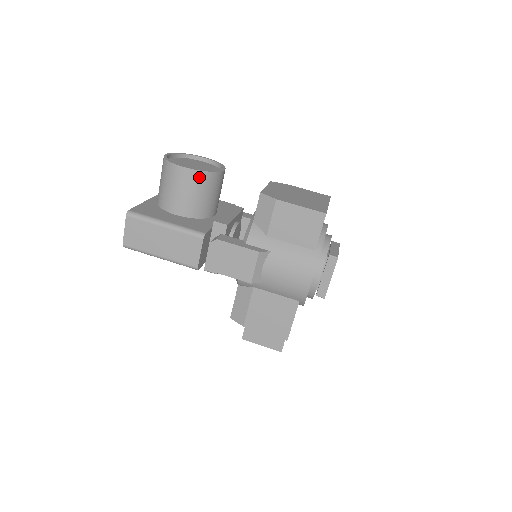
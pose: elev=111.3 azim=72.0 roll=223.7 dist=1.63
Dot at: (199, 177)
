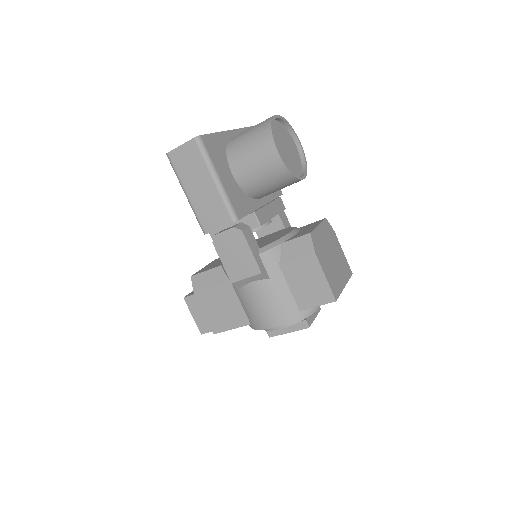
Dot at: (280, 170)
